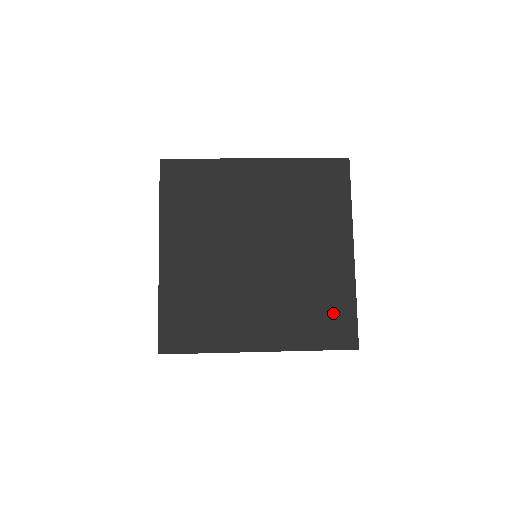
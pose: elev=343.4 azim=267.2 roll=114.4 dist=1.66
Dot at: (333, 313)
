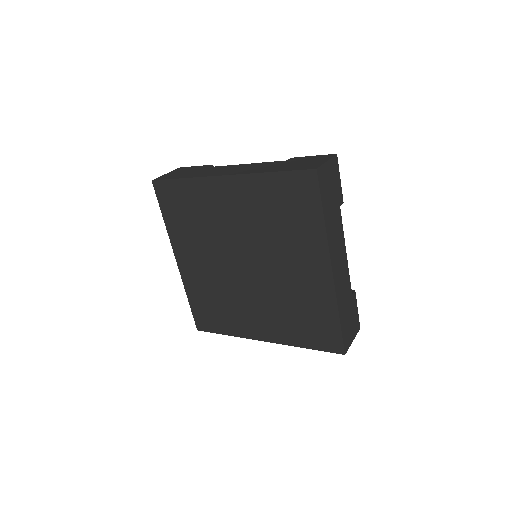
Dot at: (318, 323)
